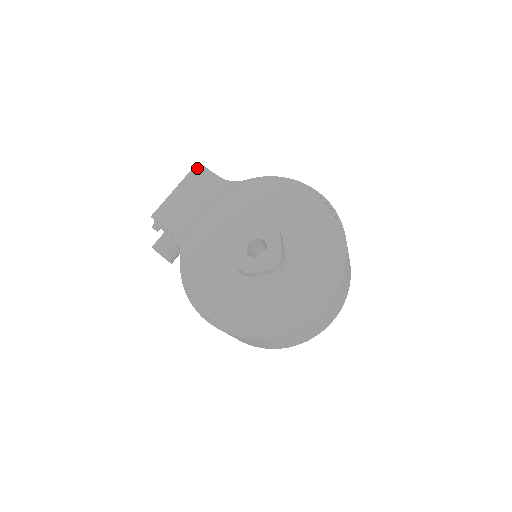
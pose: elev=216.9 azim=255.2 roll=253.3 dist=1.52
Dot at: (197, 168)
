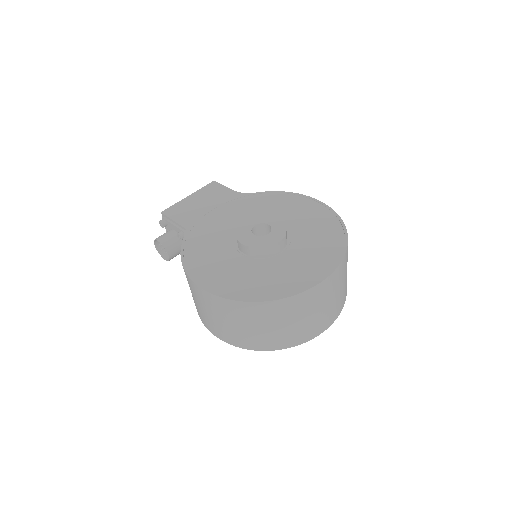
Dot at: (212, 184)
